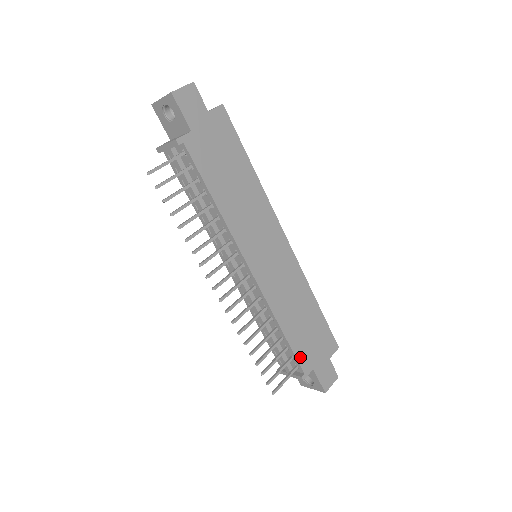
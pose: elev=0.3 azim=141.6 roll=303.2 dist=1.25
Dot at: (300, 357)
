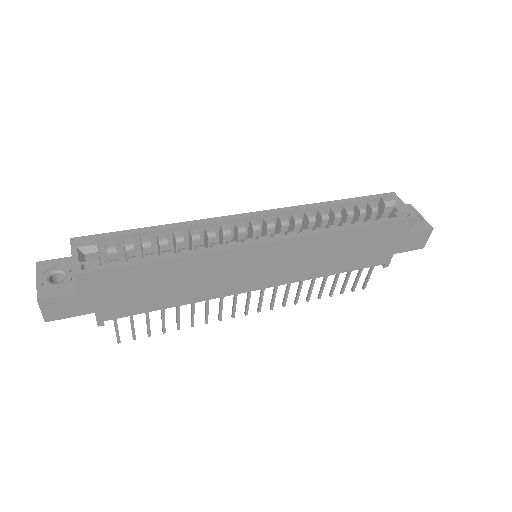
Dot at: (370, 264)
